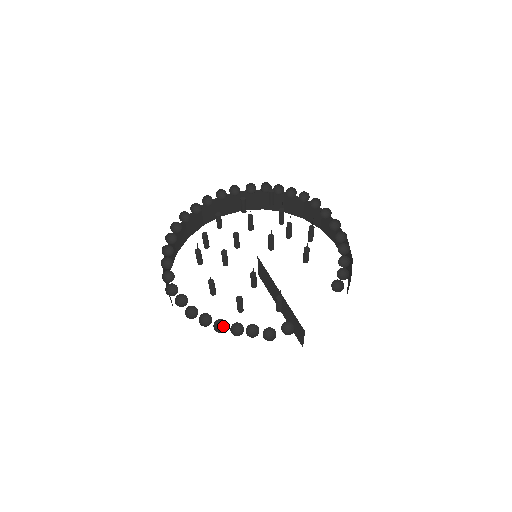
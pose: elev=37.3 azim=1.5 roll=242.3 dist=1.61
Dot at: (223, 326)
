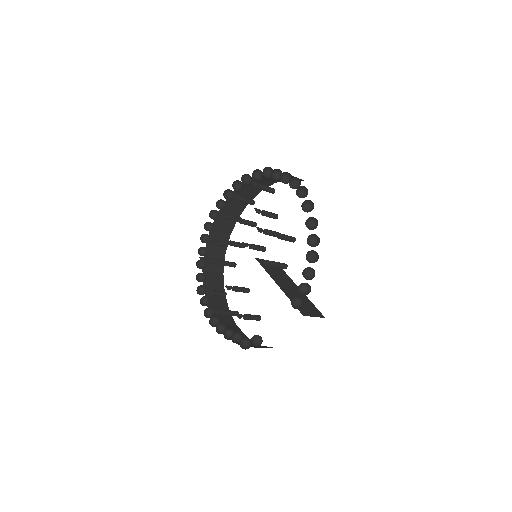
Dot at: occluded
